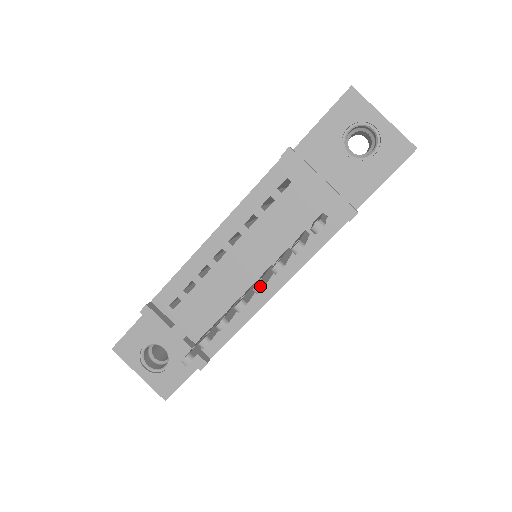
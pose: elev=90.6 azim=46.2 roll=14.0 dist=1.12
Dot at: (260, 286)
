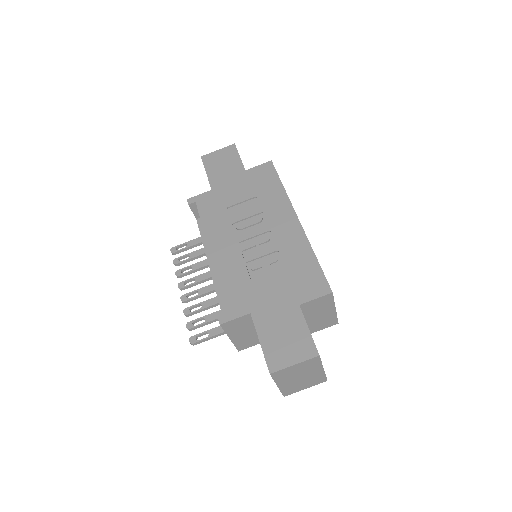
Dot at: (182, 301)
